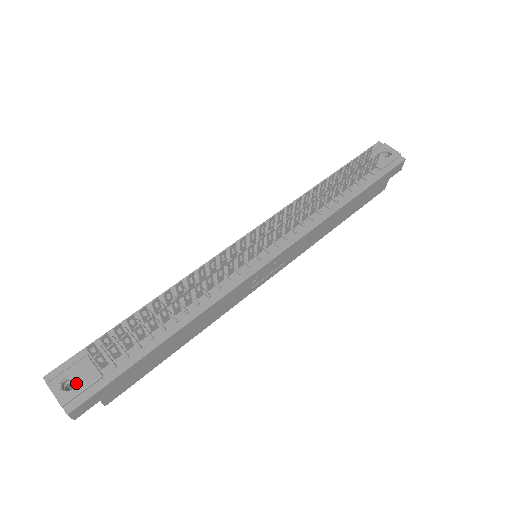
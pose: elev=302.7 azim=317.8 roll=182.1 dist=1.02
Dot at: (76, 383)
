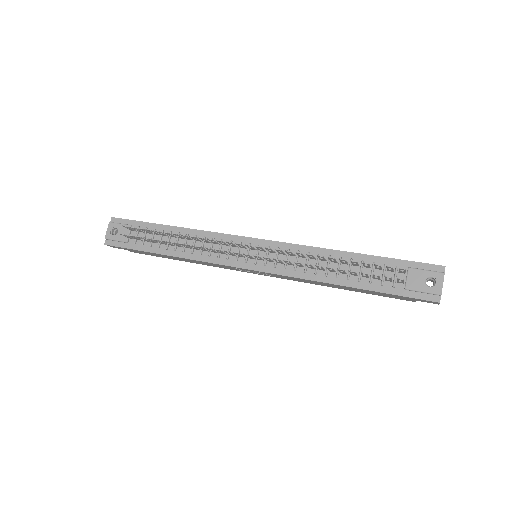
Dot at: (117, 234)
